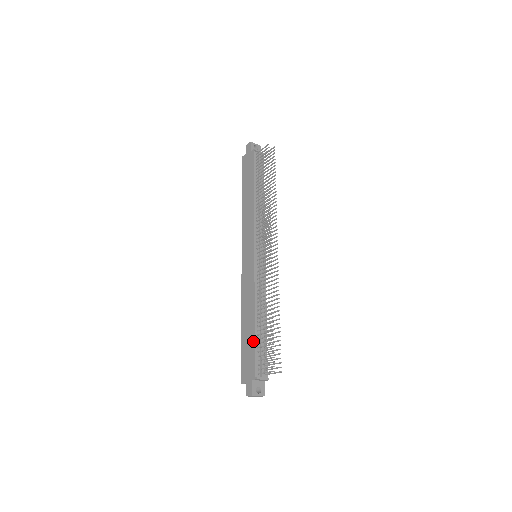
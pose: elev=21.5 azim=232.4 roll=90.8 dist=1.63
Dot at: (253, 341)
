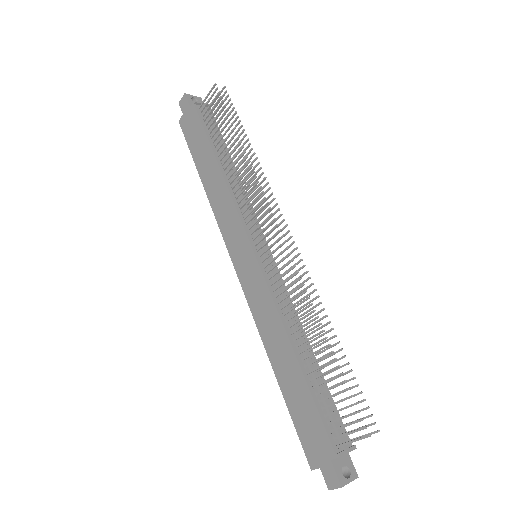
Dot at: (307, 393)
